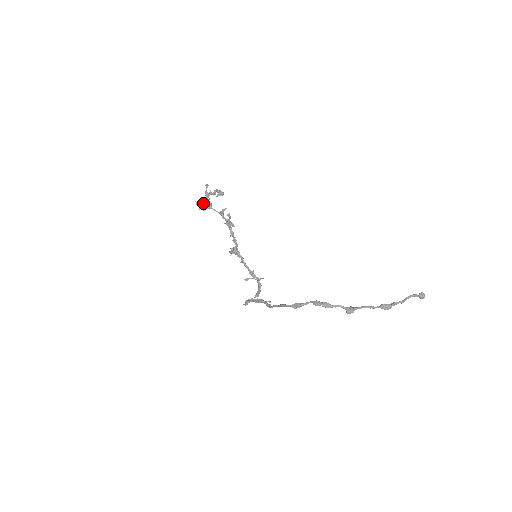
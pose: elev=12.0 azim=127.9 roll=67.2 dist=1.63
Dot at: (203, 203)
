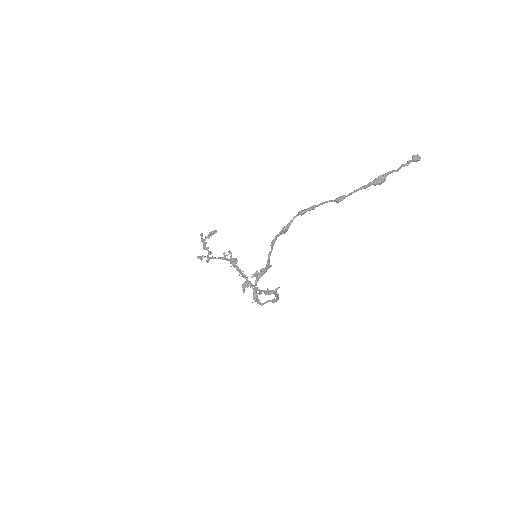
Dot at: (205, 256)
